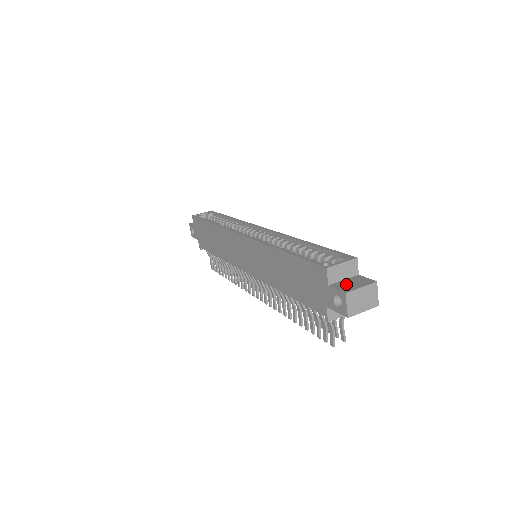
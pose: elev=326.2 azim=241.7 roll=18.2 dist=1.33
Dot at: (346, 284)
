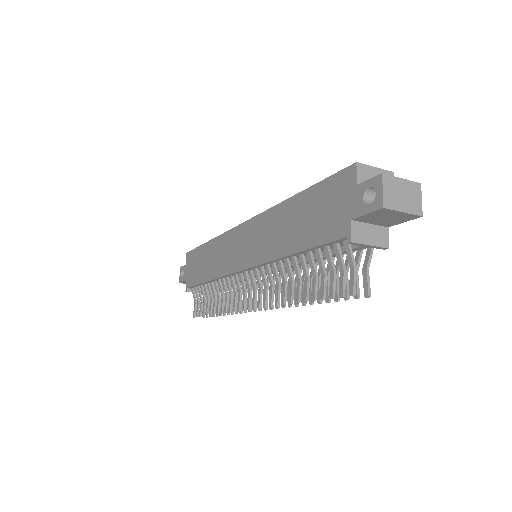
Dot at: occluded
